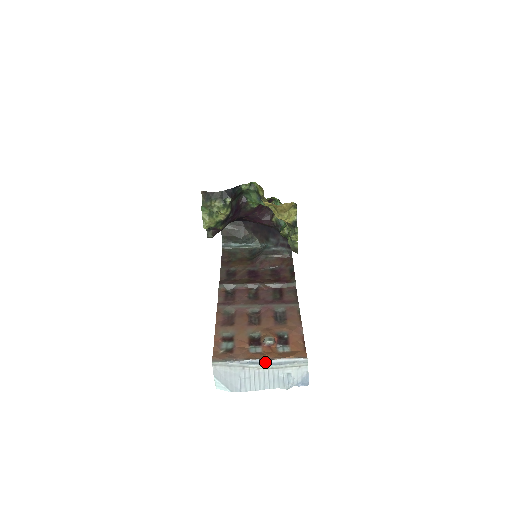
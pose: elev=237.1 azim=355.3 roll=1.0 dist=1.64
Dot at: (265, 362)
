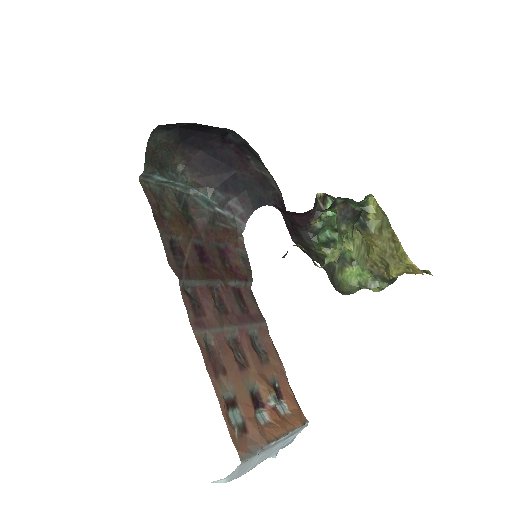
Dot at: (281, 440)
